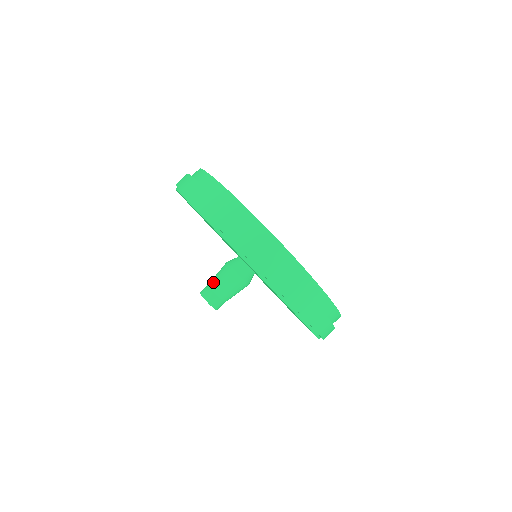
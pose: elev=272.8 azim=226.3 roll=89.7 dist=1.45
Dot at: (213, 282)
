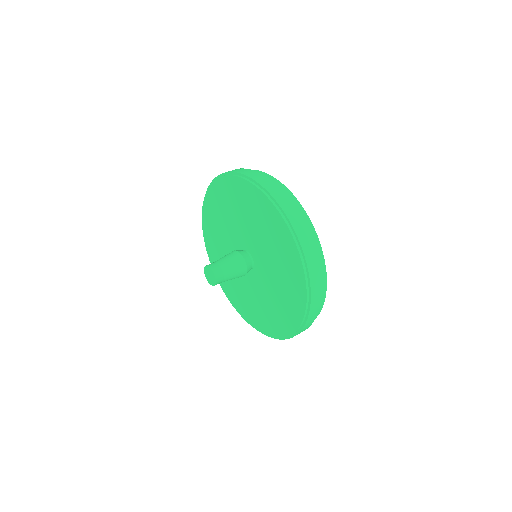
Dot at: (217, 260)
